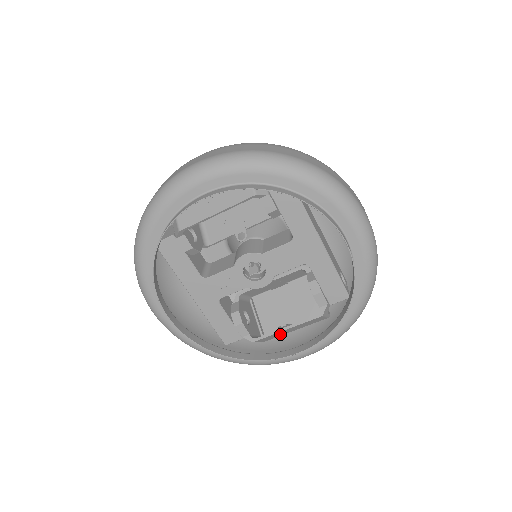
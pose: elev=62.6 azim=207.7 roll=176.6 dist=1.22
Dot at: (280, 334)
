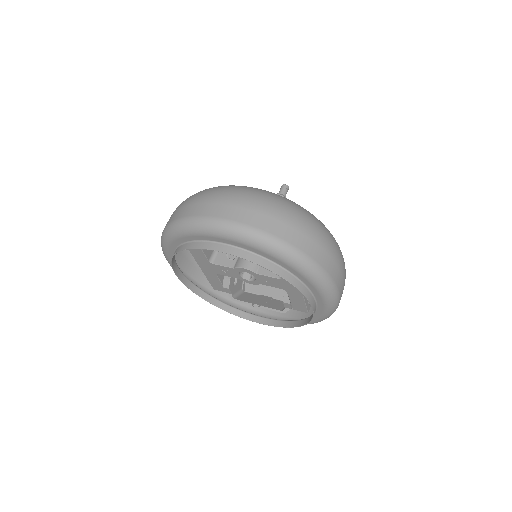
Dot at: (254, 299)
